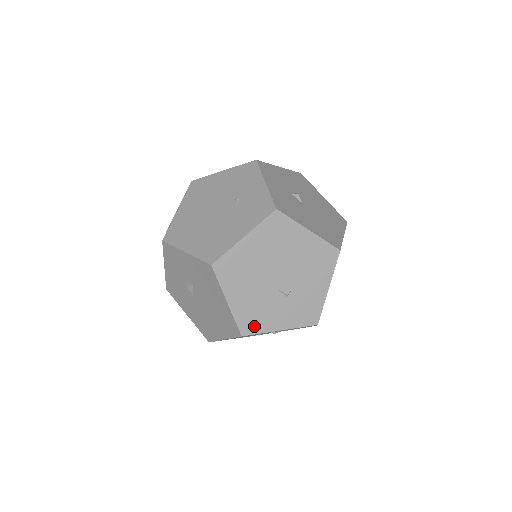
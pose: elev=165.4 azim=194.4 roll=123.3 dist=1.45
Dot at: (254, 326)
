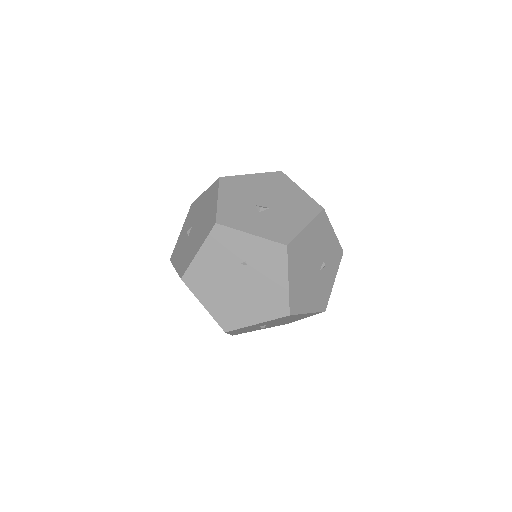
Dot at: (325, 300)
